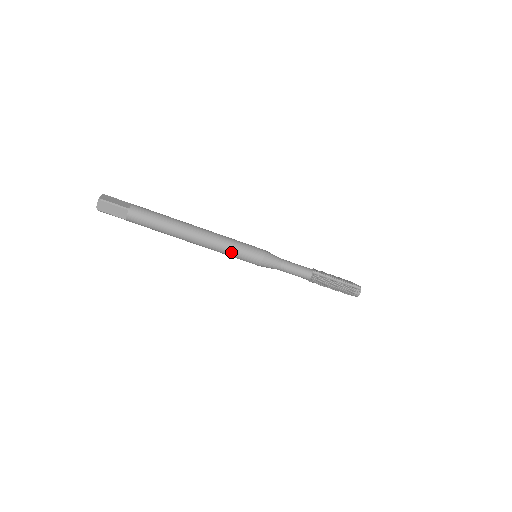
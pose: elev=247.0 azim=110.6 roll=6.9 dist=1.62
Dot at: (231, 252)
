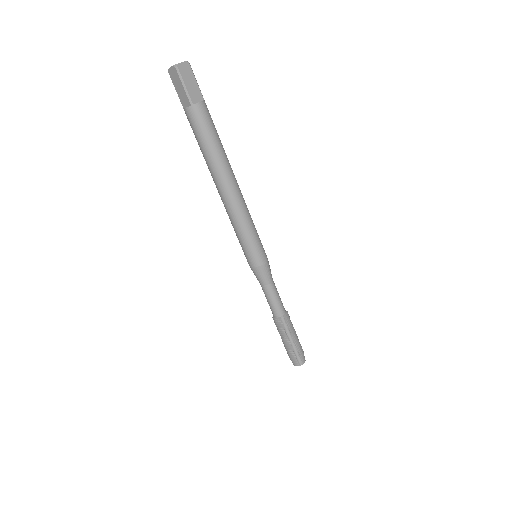
Dot at: (238, 234)
